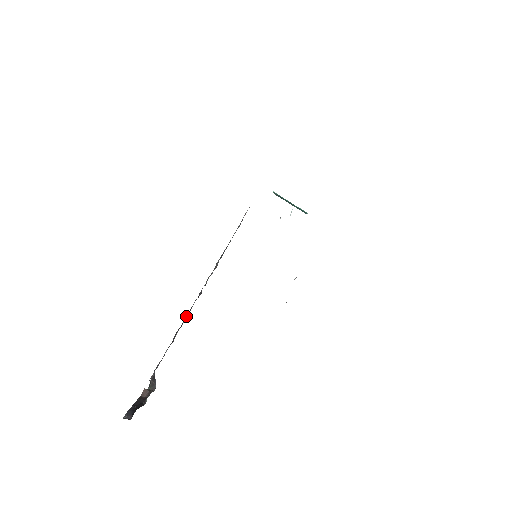
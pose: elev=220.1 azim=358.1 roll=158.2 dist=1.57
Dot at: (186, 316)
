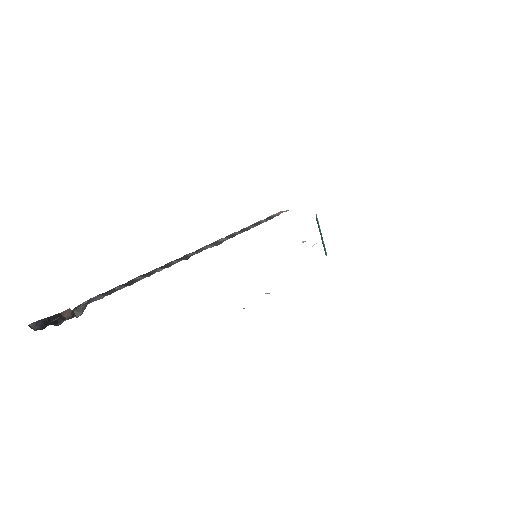
Dot at: (158, 270)
